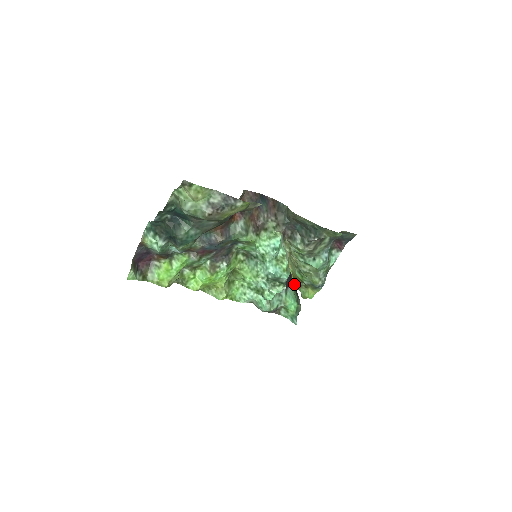
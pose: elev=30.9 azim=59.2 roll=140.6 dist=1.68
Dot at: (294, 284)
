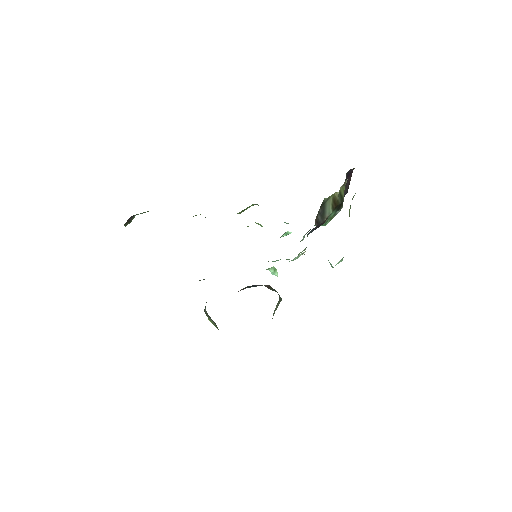
Dot at: occluded
